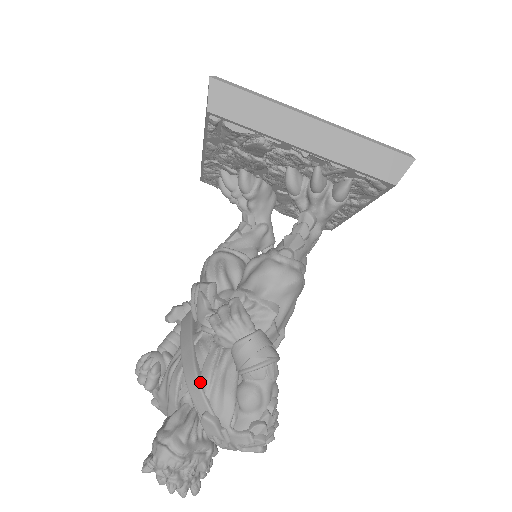
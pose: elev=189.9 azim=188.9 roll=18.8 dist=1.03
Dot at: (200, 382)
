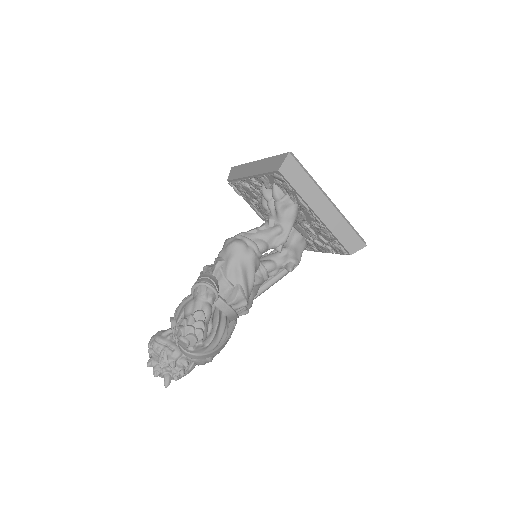
Dot at: occluded
